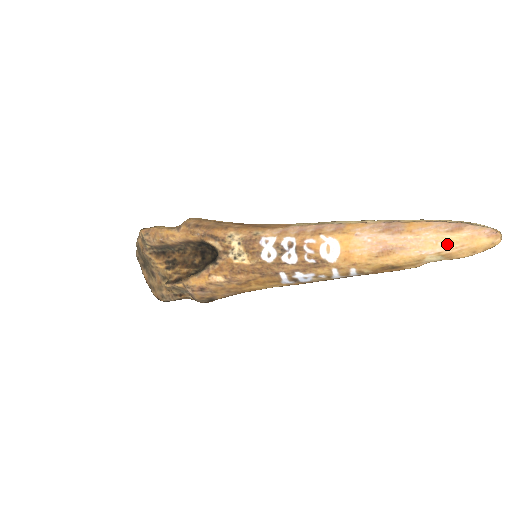
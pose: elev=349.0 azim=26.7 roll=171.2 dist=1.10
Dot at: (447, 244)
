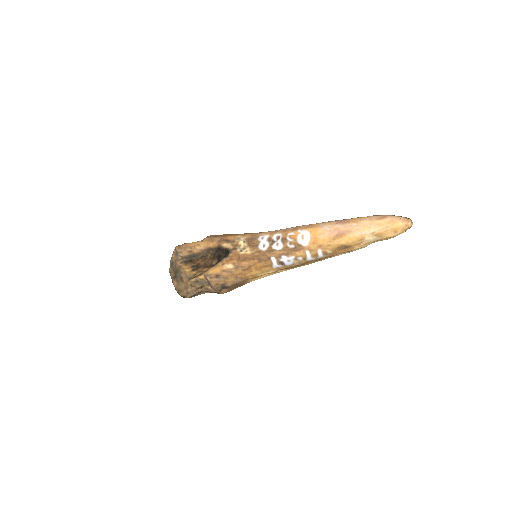
Dot at: (377, 226)
